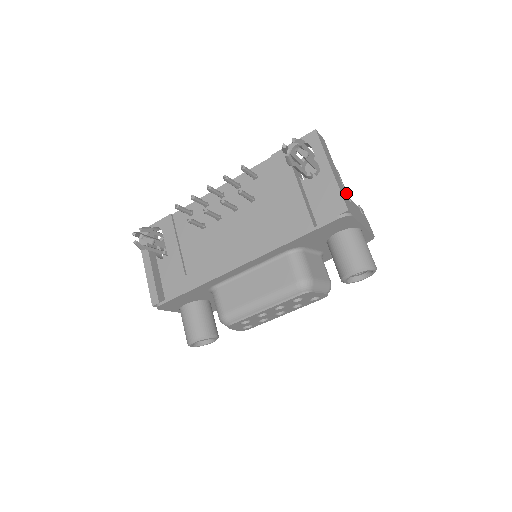
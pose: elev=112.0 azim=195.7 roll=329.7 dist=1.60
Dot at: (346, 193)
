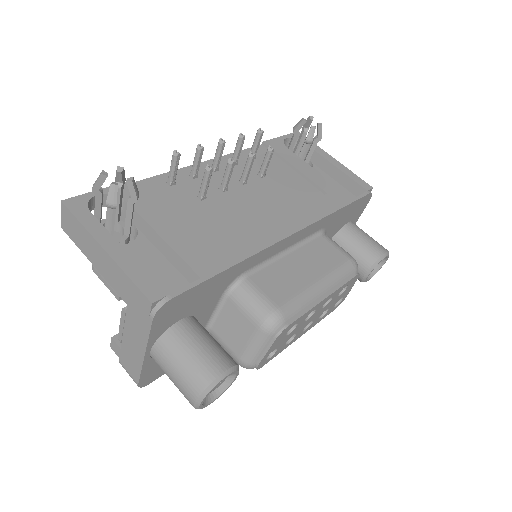
Dot at: occluded
